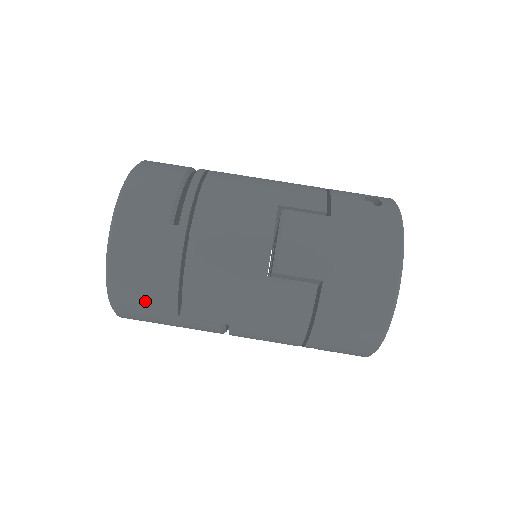
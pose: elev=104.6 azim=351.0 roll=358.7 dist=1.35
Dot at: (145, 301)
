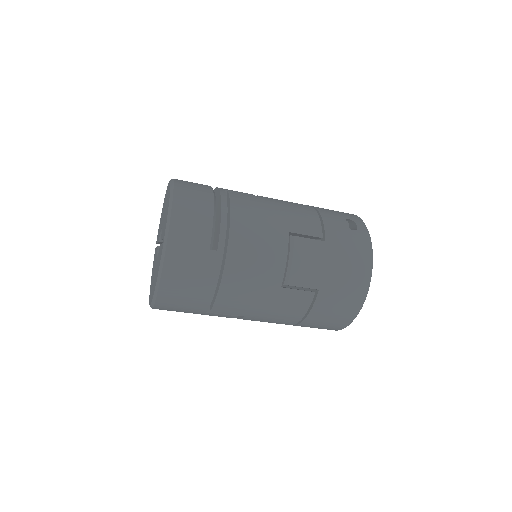
Dot at: (184, 303)
